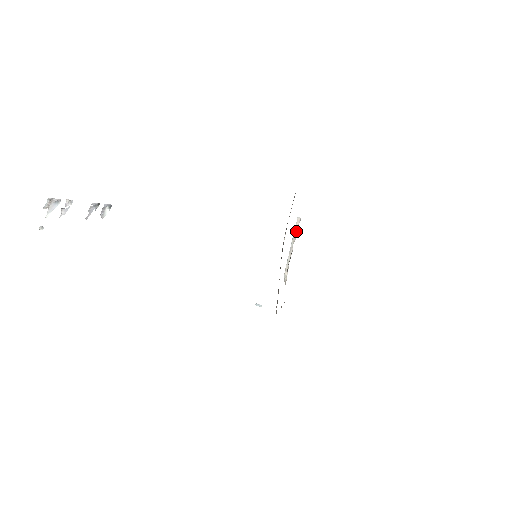
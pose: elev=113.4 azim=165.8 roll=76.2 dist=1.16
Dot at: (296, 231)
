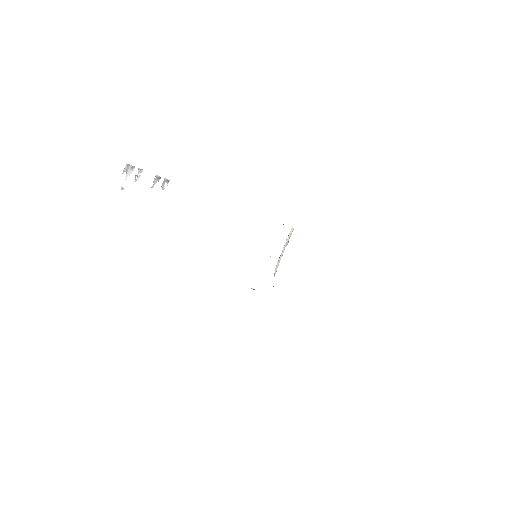
Dot at: (289, 238)
